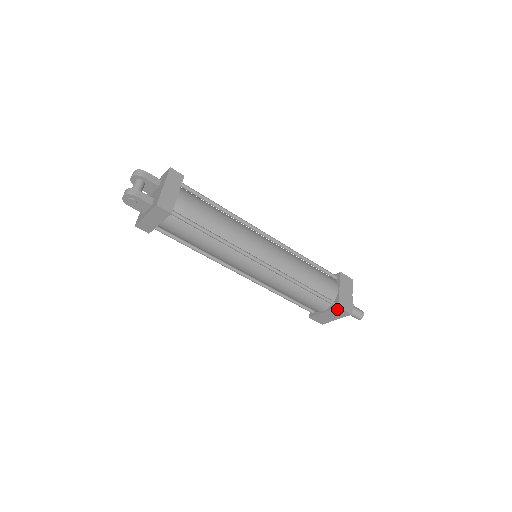
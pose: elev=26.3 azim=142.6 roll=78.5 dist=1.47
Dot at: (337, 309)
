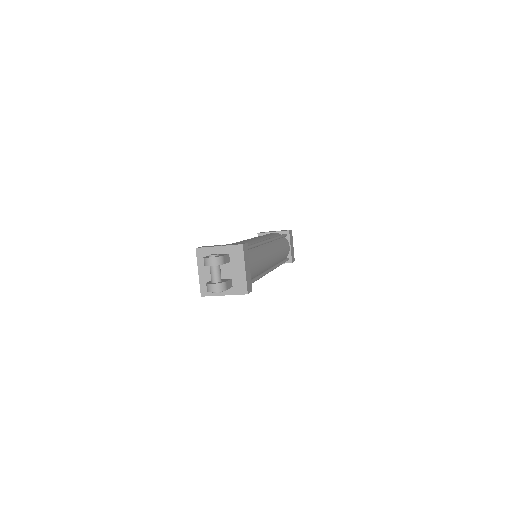
Dot at: occluded
